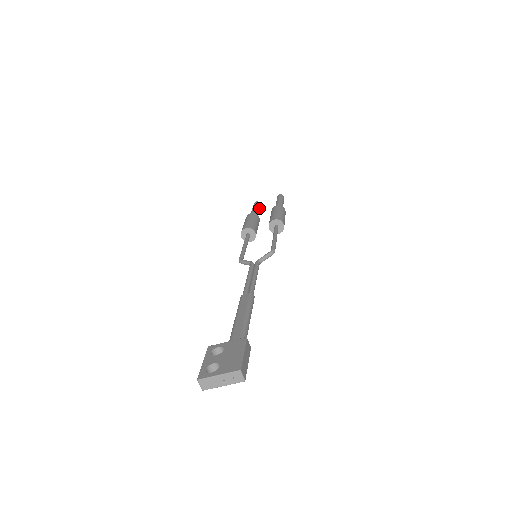
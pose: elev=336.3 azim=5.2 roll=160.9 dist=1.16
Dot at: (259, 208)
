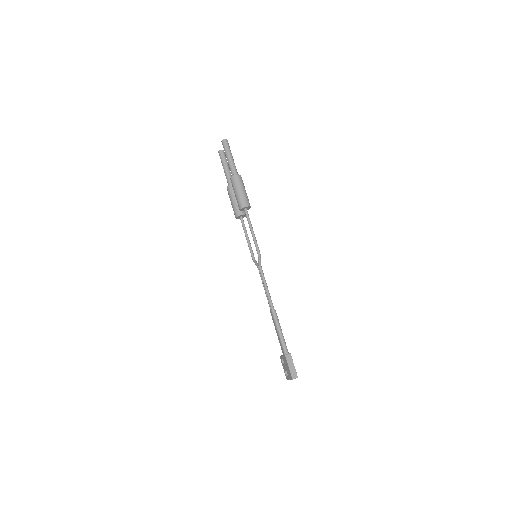
Dot at: (225, 161)
